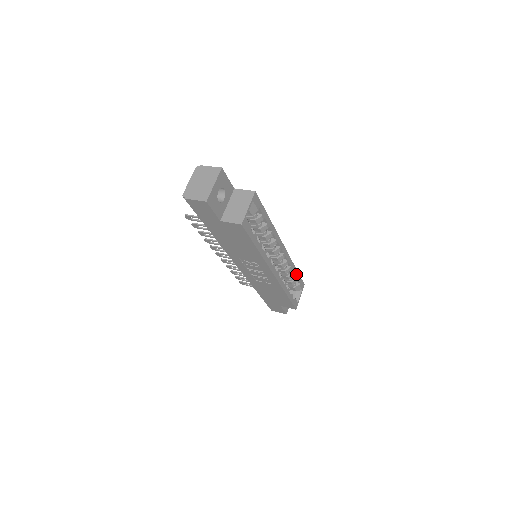
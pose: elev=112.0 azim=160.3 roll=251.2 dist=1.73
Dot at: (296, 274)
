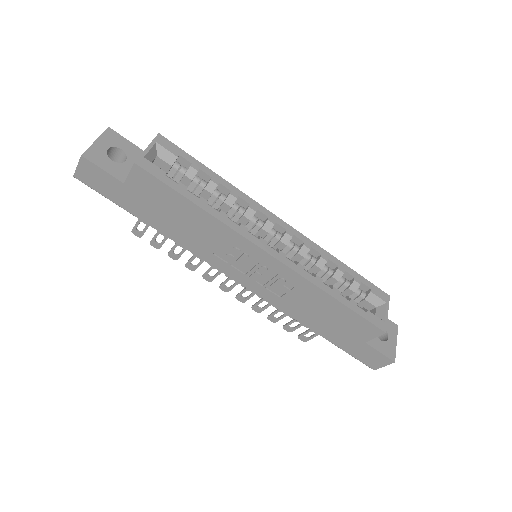
Dot at: (348, 272)
